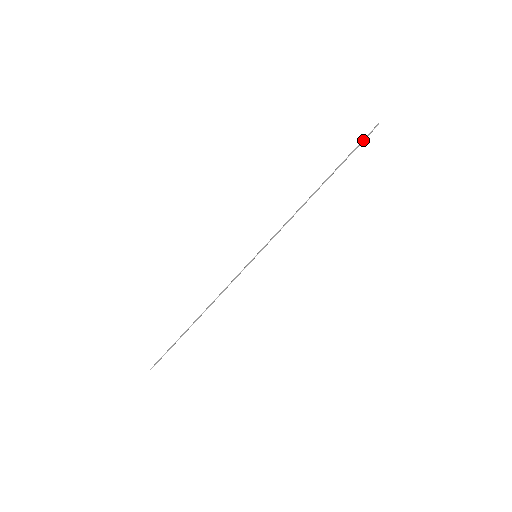
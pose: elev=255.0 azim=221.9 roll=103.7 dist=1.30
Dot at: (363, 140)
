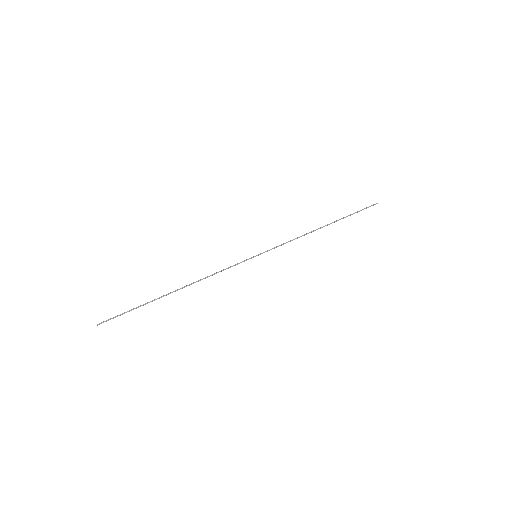
Dot at: (365, 208)
